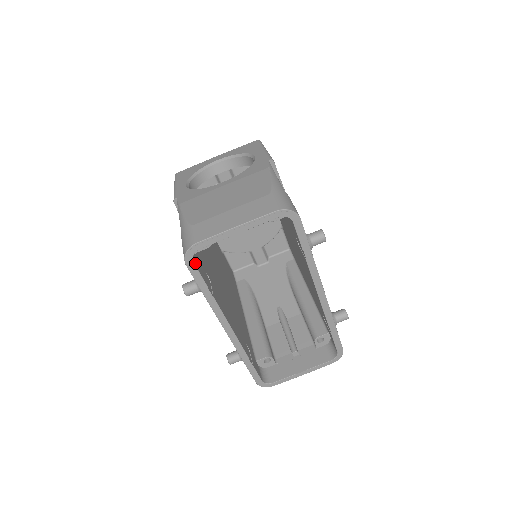
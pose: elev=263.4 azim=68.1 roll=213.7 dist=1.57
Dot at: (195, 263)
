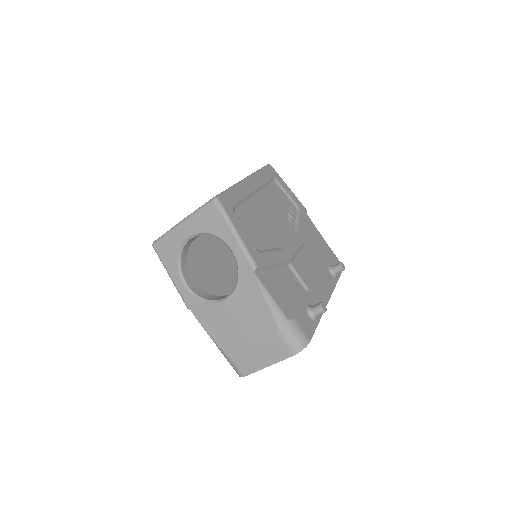
Dot at: occluded
